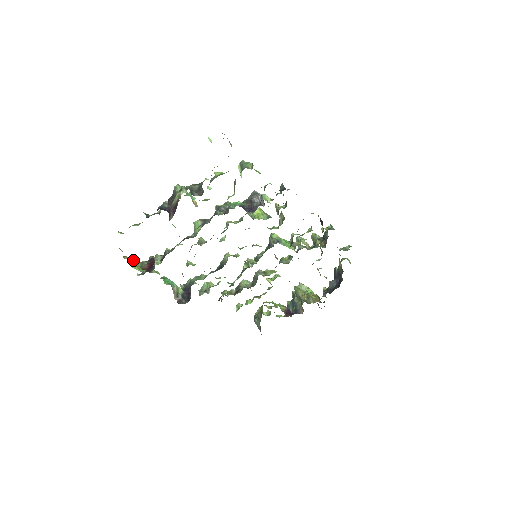
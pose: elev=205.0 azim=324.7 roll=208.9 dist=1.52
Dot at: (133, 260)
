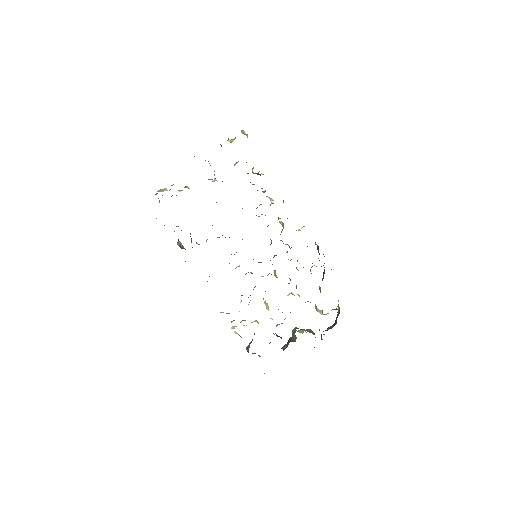
Dot at: occluded
